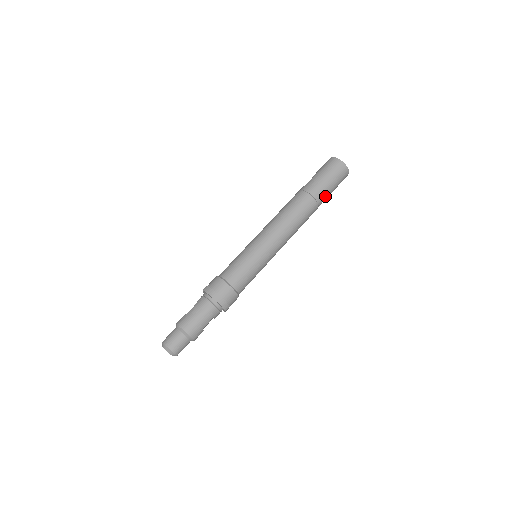
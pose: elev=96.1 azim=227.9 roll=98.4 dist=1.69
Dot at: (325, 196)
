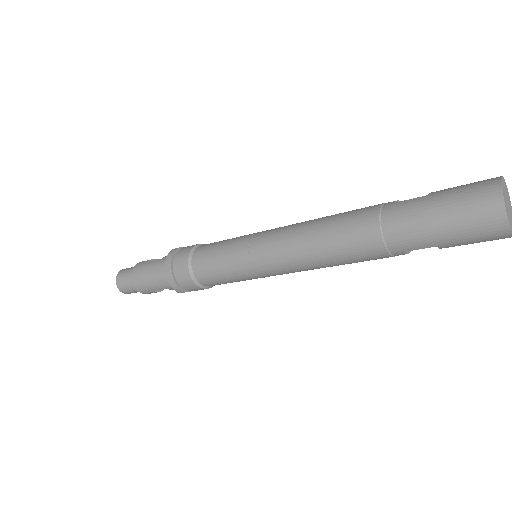
Dot at: (415, 247)
